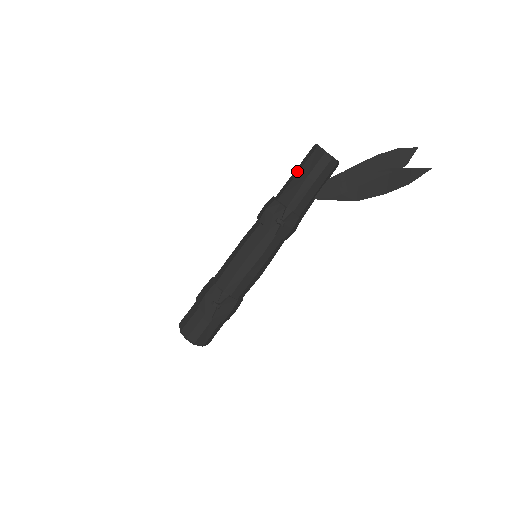
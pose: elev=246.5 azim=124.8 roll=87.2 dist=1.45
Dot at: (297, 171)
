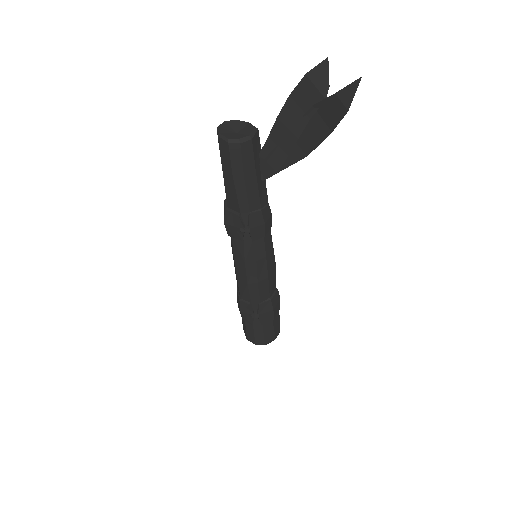
Dot at: (222, 170)
